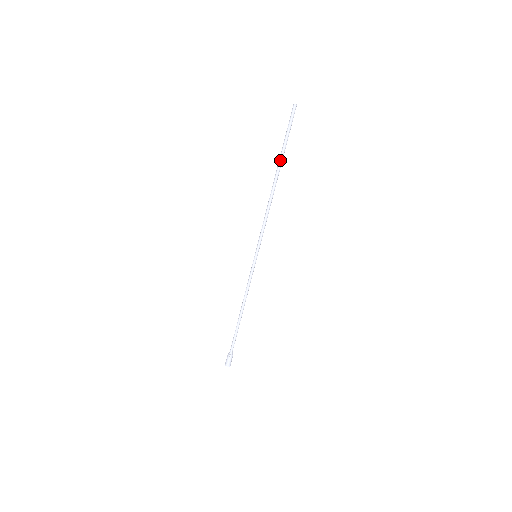
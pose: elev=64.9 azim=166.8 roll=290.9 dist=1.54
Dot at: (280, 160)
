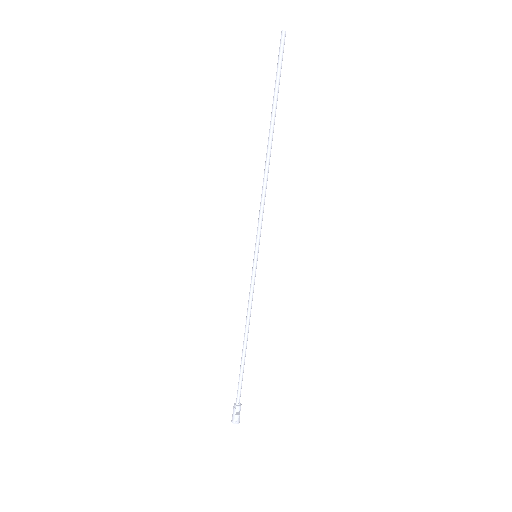
Dot at: (271, 113)
